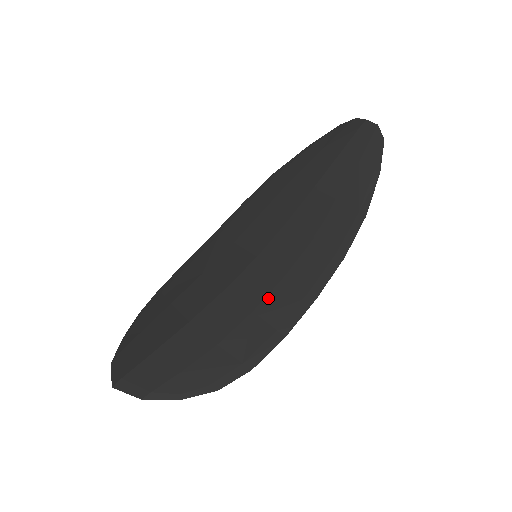
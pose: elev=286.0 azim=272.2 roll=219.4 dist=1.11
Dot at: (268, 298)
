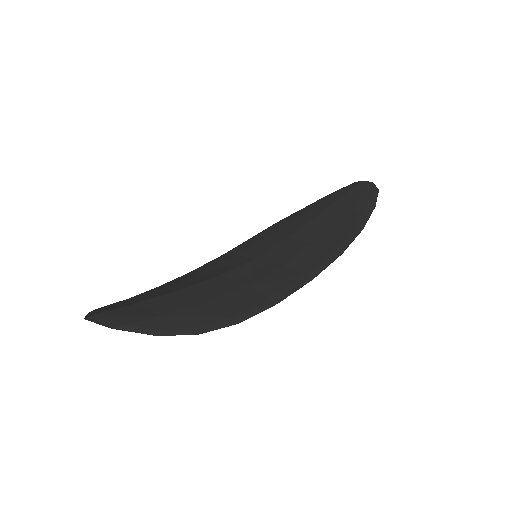
Dot at: (264, 278)
